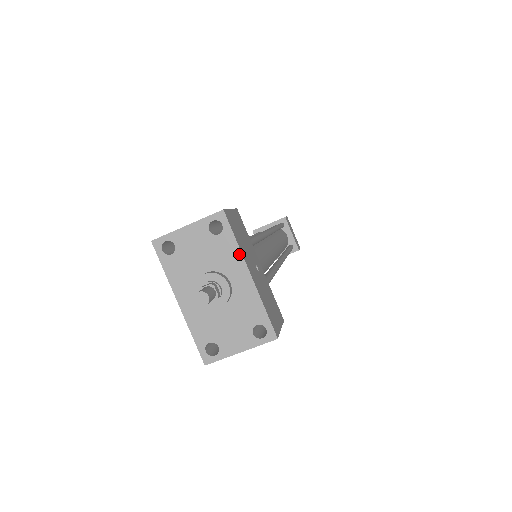
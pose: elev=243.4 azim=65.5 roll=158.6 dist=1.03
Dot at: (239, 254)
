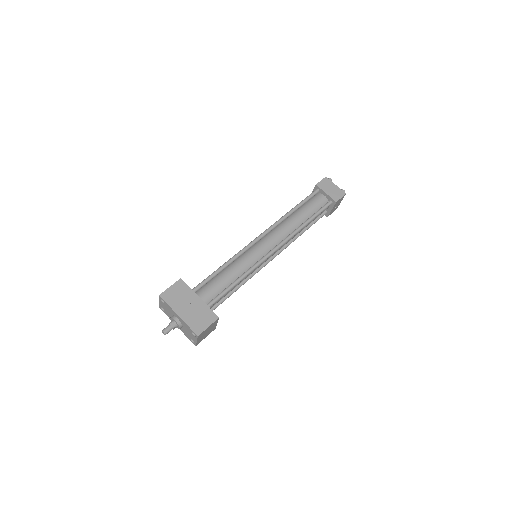
Dot at: (172, 309)
